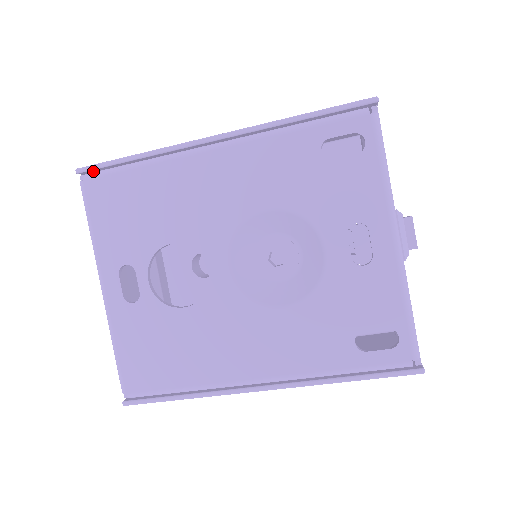
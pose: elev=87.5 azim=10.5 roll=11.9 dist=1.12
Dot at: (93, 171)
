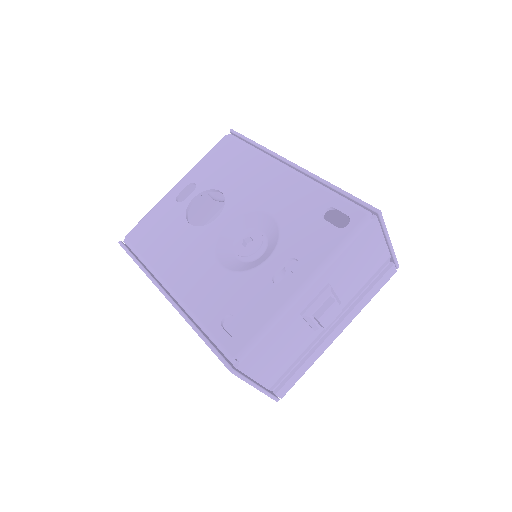
Dot at: occluded
